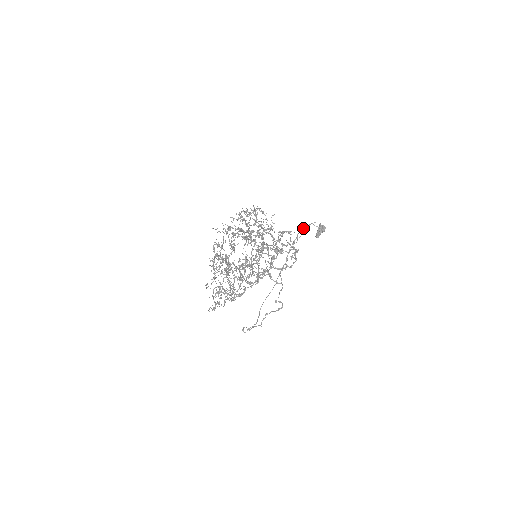
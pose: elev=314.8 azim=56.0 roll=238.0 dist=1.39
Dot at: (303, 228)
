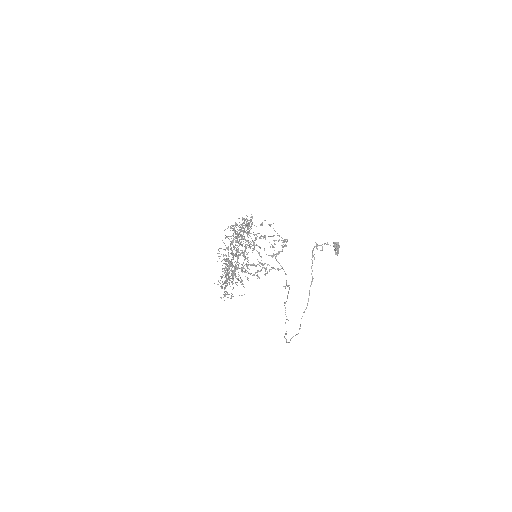
Dot at: (316, 247)
